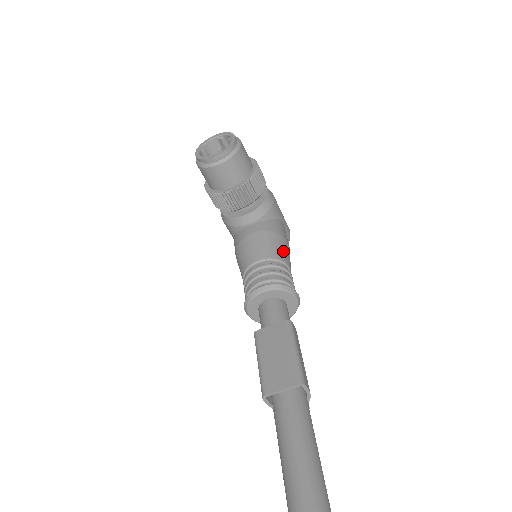
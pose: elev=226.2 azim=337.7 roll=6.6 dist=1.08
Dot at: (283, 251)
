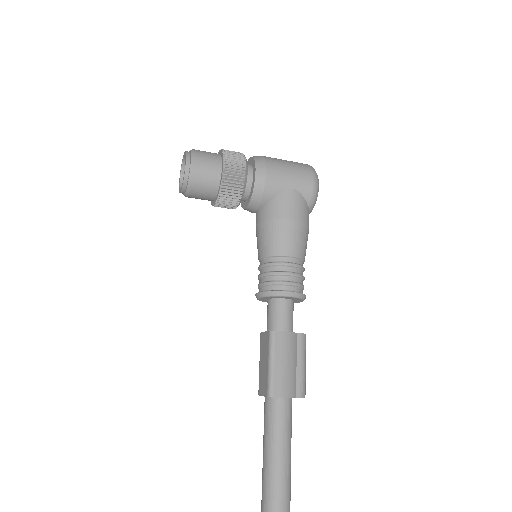
Dot at: (280, 240)
